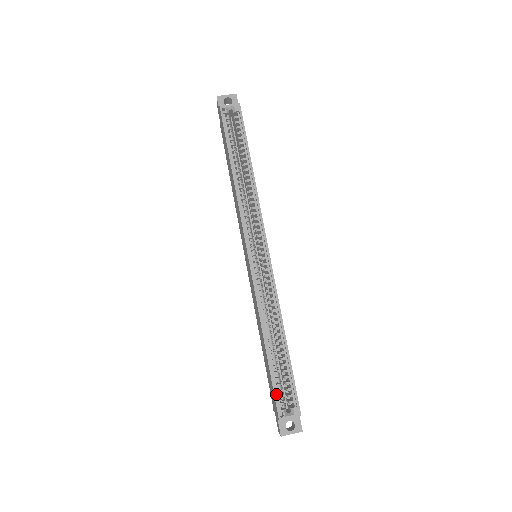
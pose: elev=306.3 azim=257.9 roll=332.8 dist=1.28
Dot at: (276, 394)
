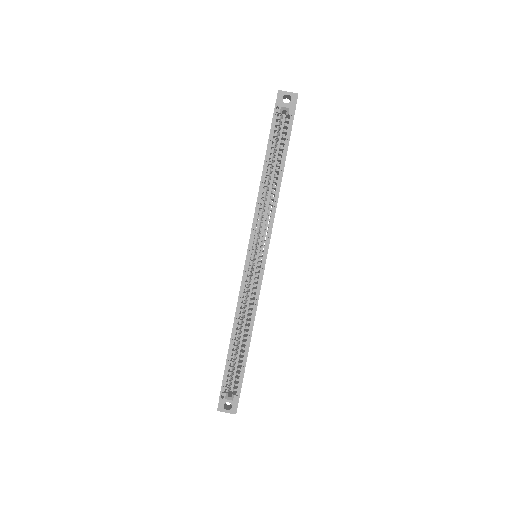
Dot at: (224, 379)
